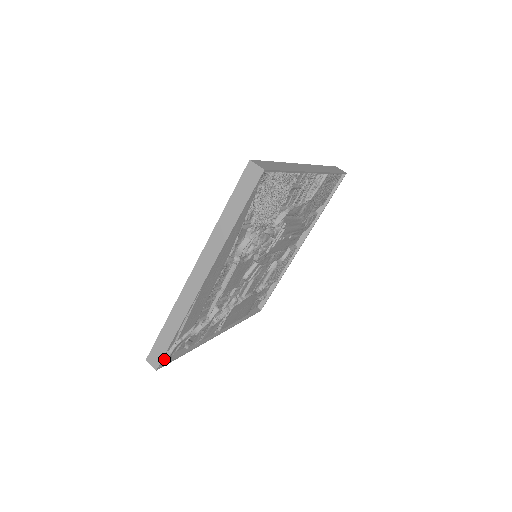
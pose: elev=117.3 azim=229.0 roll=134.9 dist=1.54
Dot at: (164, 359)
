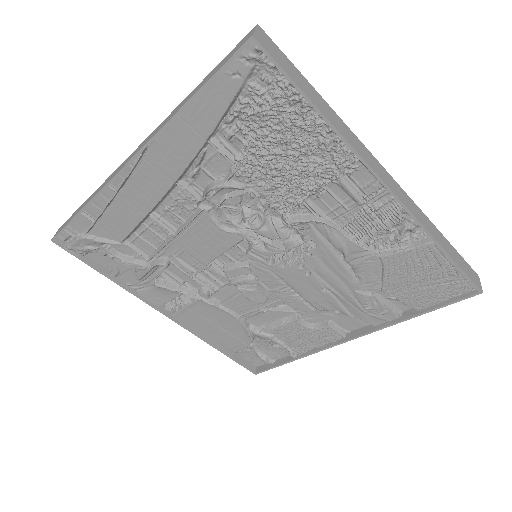
Dot at: (70, 242)
